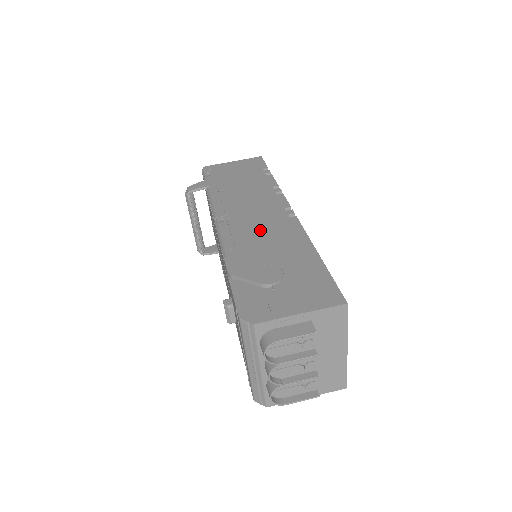
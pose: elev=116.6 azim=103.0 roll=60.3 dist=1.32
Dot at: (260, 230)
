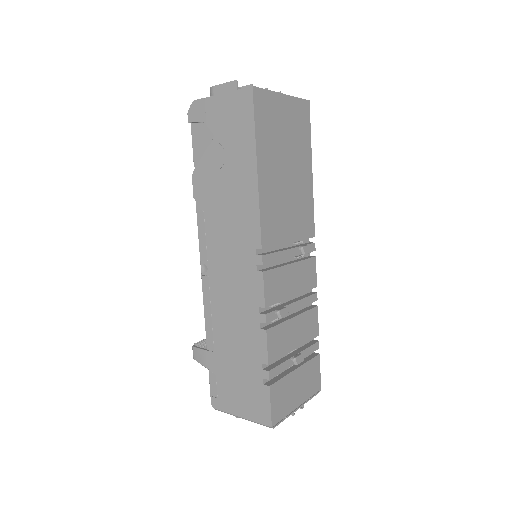
Dot at: occluded
